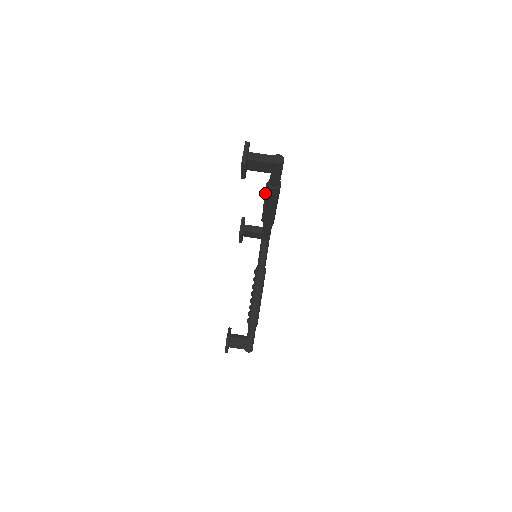
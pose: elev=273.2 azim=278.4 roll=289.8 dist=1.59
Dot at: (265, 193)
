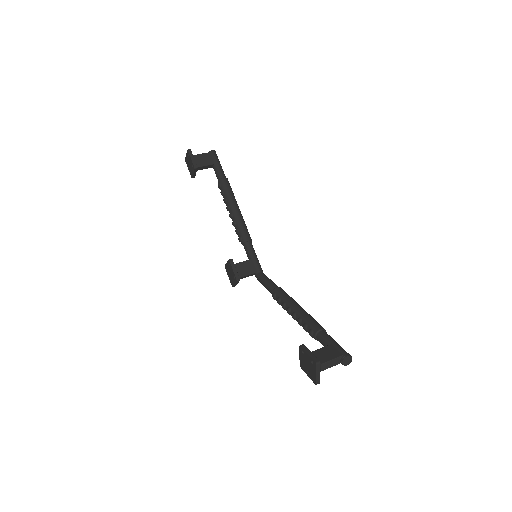
Dot at: occluded
